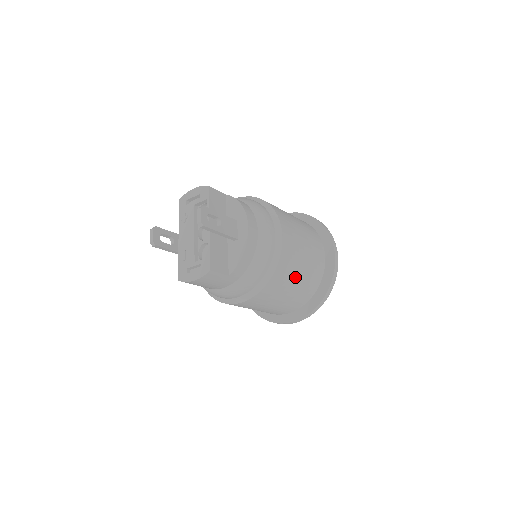
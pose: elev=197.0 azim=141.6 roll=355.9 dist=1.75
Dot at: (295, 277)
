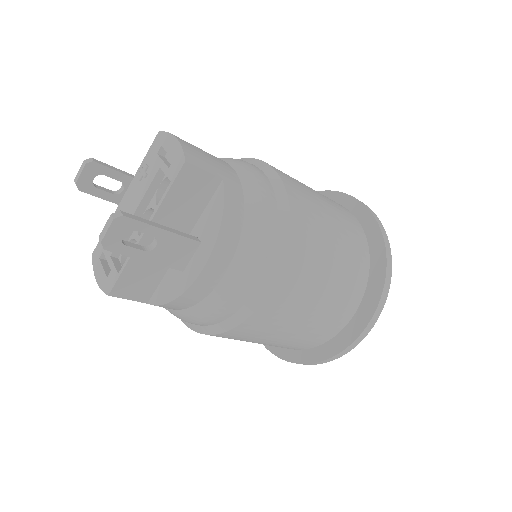
Dot at: (265, 339)
